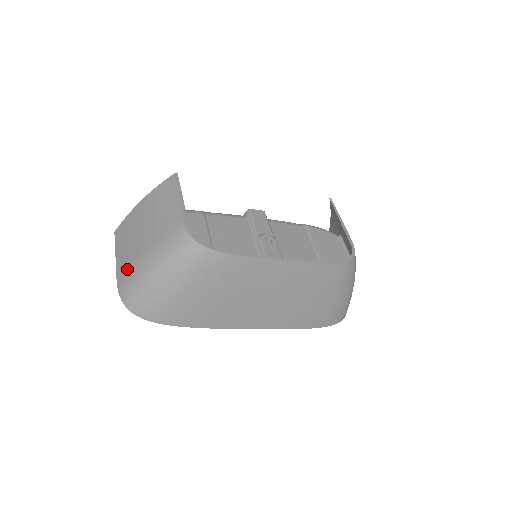
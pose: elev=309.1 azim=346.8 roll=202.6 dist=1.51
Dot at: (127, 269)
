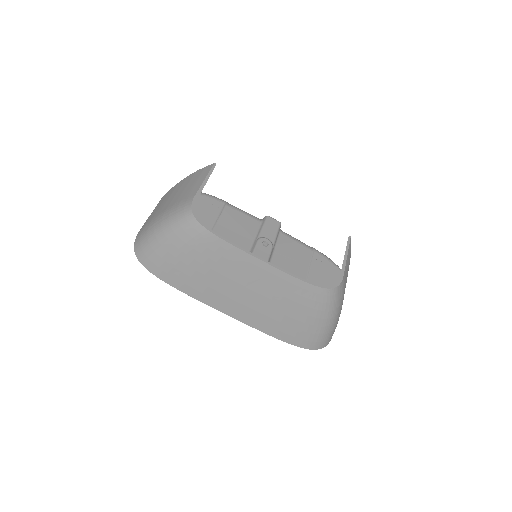
Dot at: (148, 222)
